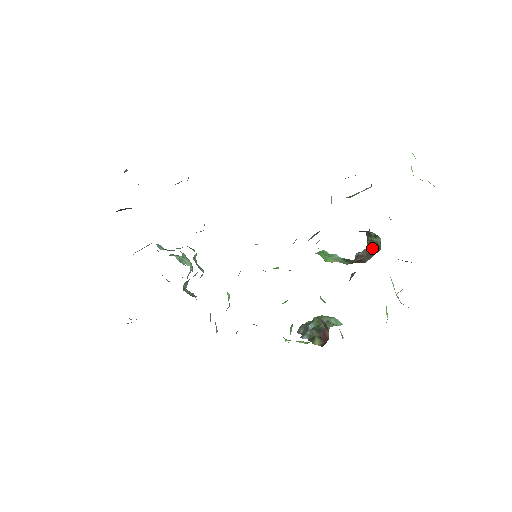
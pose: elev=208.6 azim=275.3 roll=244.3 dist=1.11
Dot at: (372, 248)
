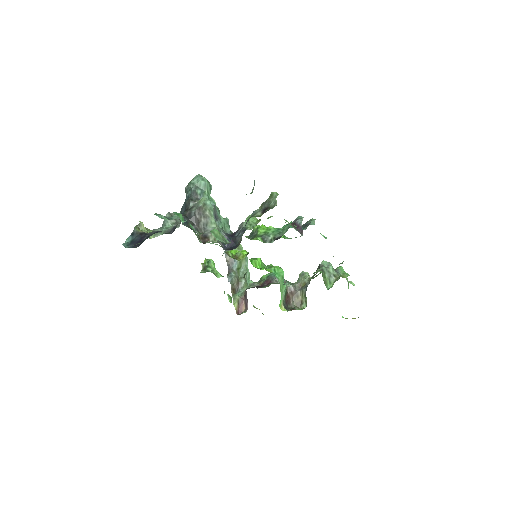
Dot at: (299, 299)
